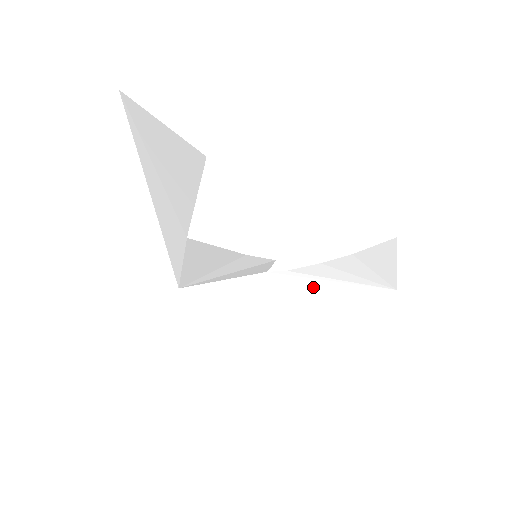
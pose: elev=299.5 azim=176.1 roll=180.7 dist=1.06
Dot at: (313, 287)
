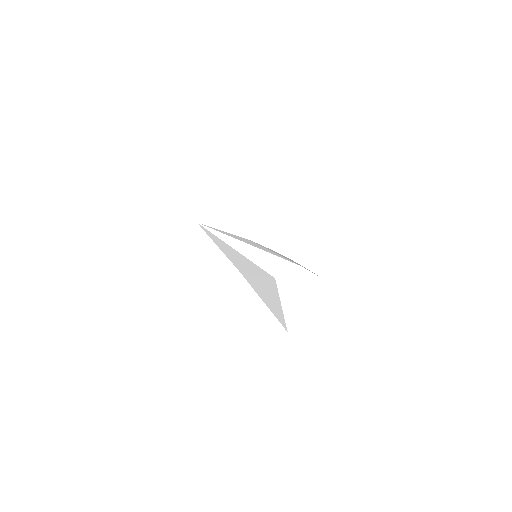
Dot at: (265, 250)
